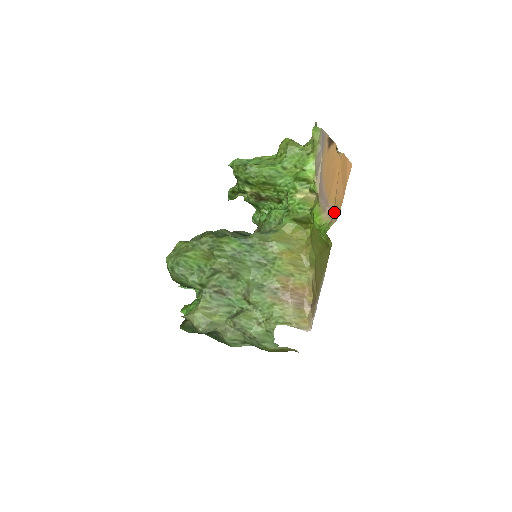
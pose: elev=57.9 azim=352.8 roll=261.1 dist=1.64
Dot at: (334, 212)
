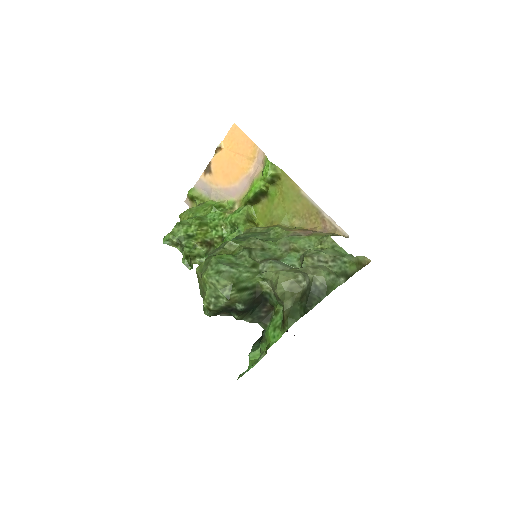
Dot at: (258, 160)
